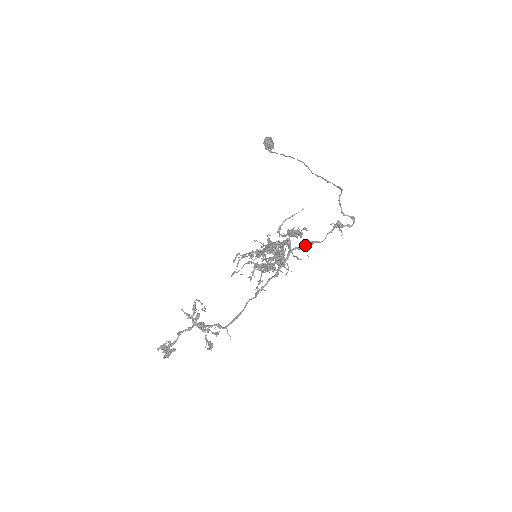
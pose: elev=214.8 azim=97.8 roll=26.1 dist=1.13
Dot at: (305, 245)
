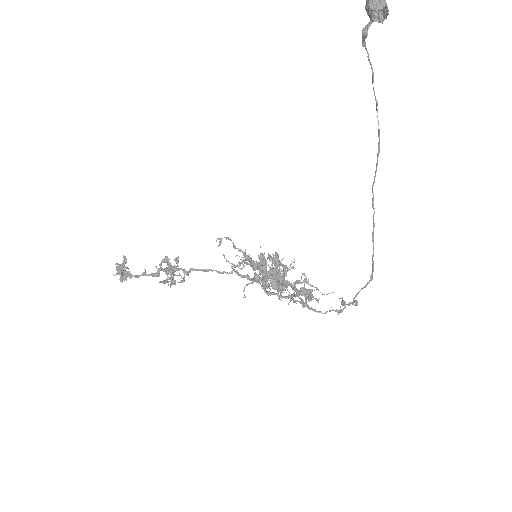
Dot at: (307, 307)
